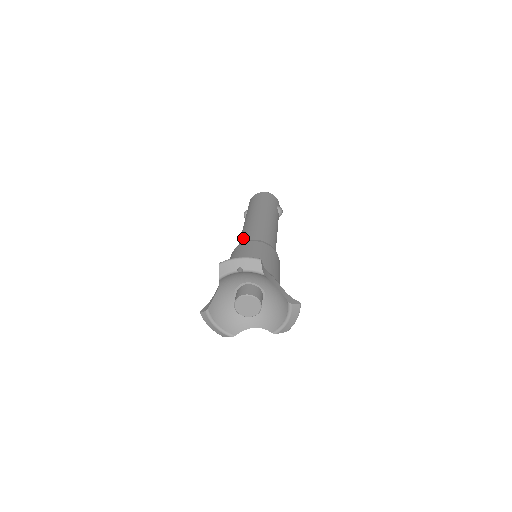
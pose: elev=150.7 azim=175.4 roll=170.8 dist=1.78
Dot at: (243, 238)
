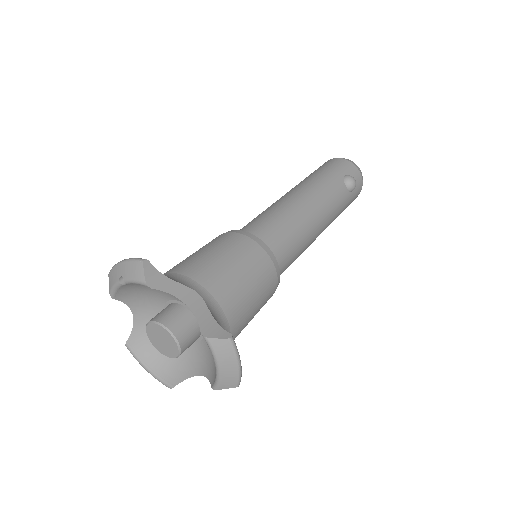
Dot at: occluded
